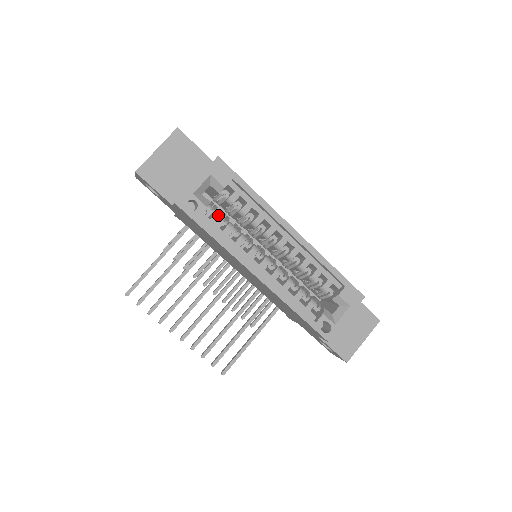
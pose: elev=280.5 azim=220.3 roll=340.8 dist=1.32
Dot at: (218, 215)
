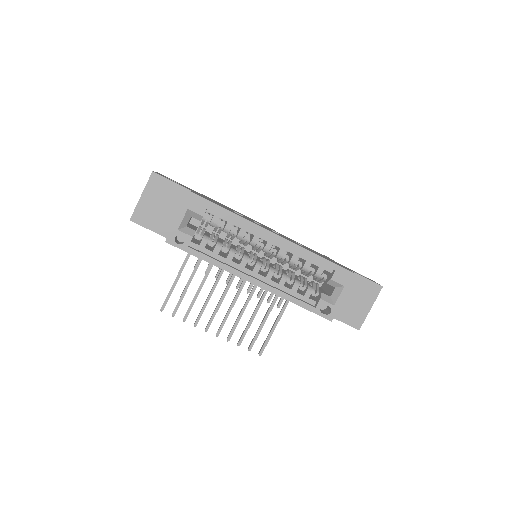
Dot at: (205, 239)
